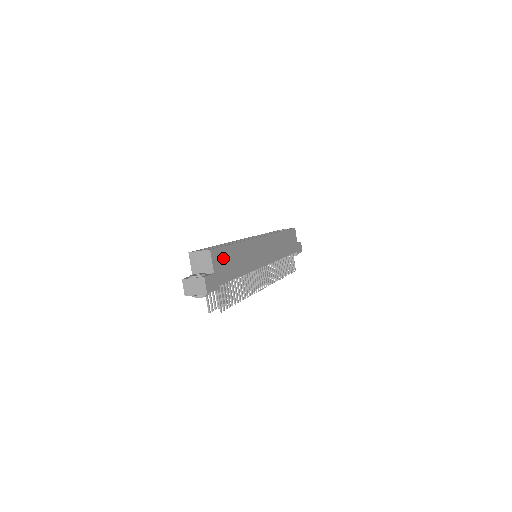
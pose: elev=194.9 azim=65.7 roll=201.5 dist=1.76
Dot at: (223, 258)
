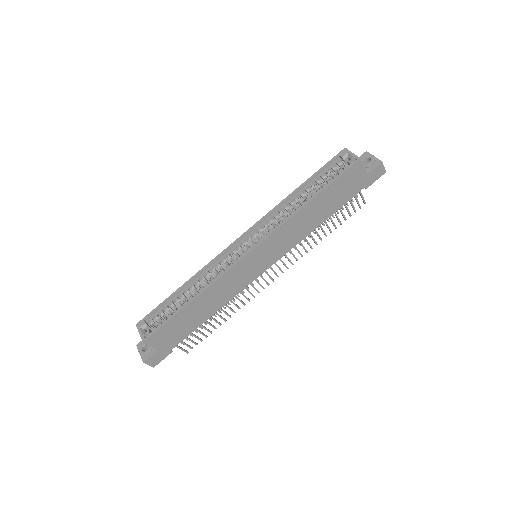
Dot at: (169, 330)
